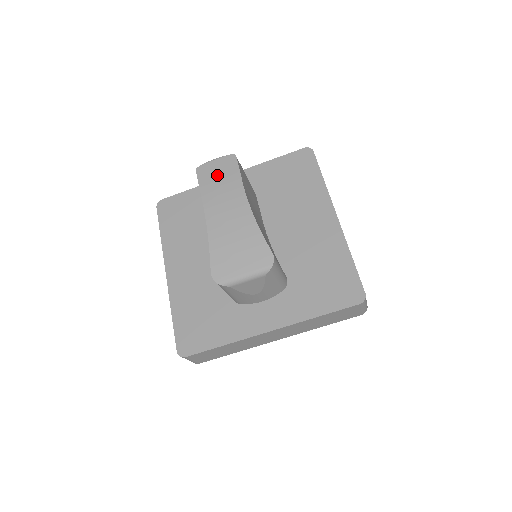
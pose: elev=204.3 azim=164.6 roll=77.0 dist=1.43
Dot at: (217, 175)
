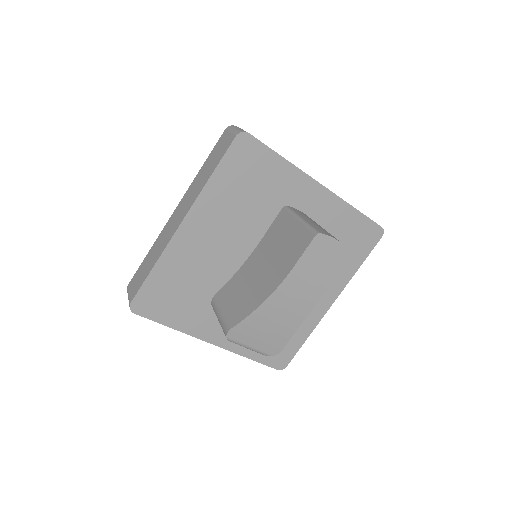
Dot at: (323, 260)
